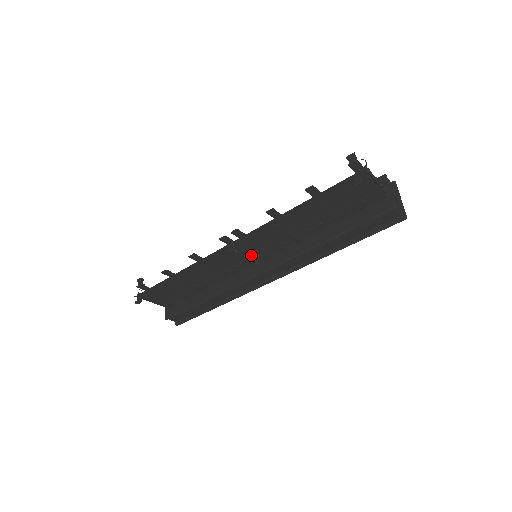
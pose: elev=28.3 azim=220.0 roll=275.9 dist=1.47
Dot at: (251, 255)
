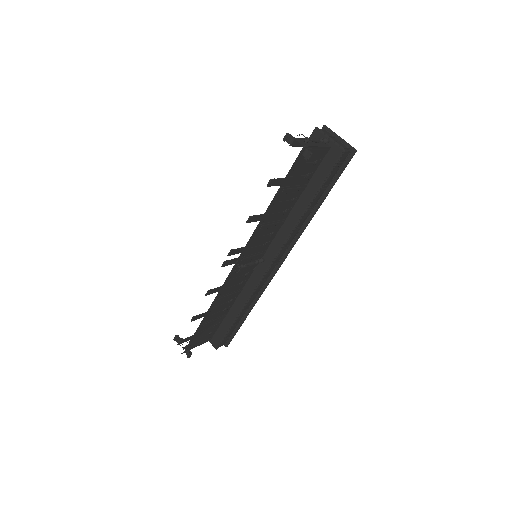
Dot at: (253, 259)
